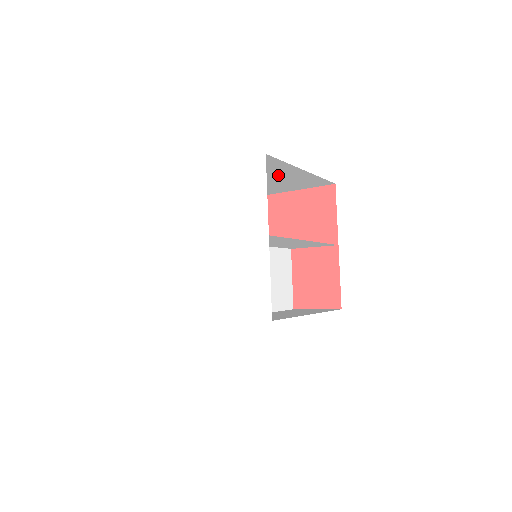
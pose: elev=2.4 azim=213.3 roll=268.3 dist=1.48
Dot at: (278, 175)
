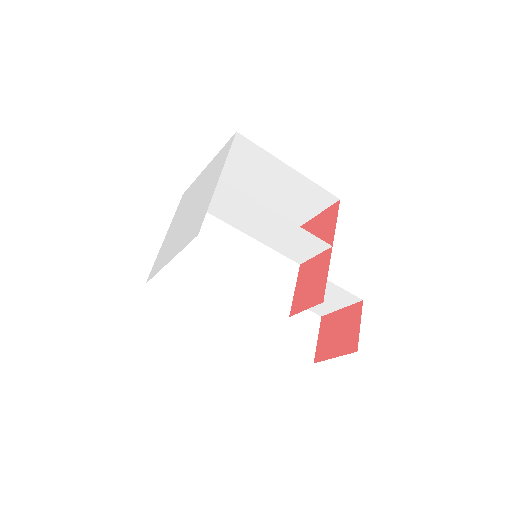
Dot at: (275, 179)
